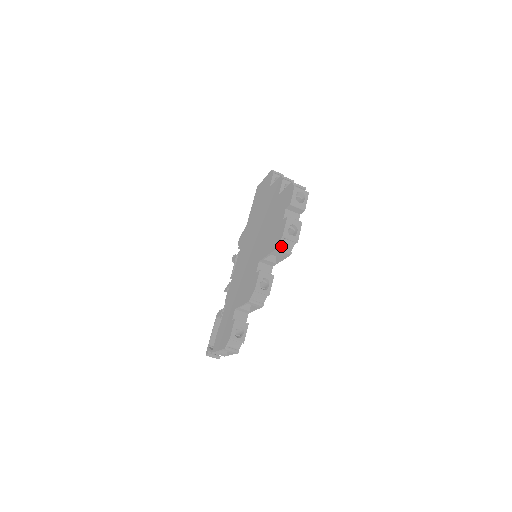
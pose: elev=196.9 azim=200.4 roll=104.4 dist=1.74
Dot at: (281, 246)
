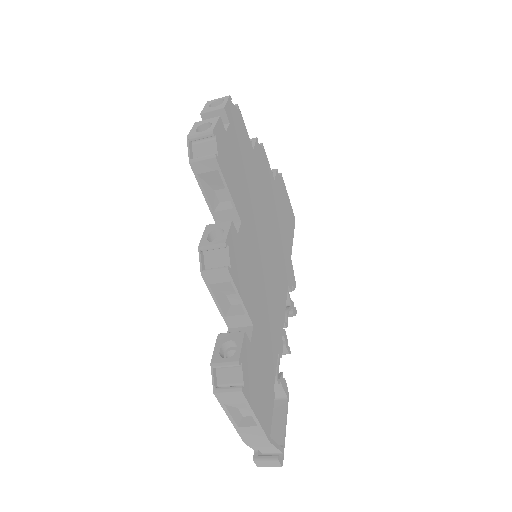
Dot at: (199, 158)
